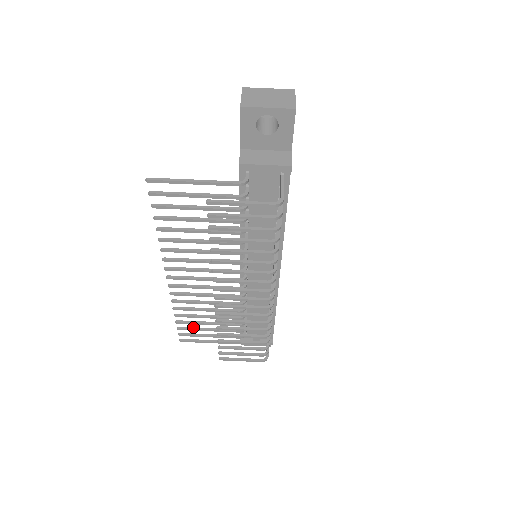
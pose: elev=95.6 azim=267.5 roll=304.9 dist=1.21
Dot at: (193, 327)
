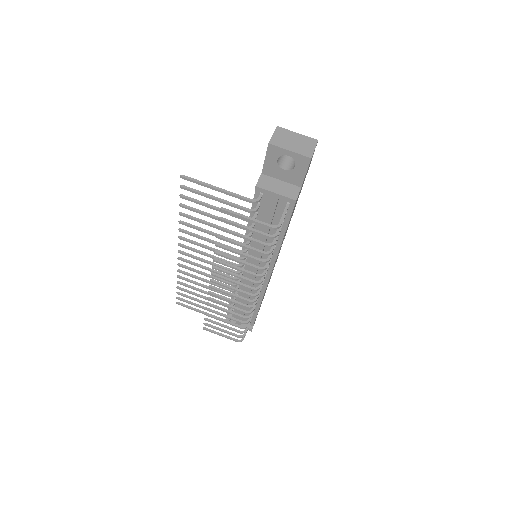
Dot at: (190, 296)
